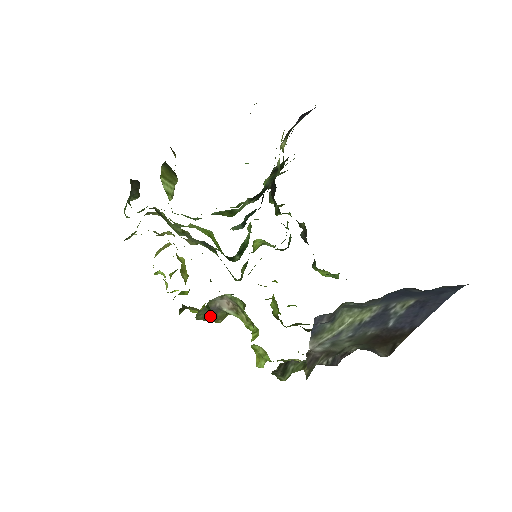
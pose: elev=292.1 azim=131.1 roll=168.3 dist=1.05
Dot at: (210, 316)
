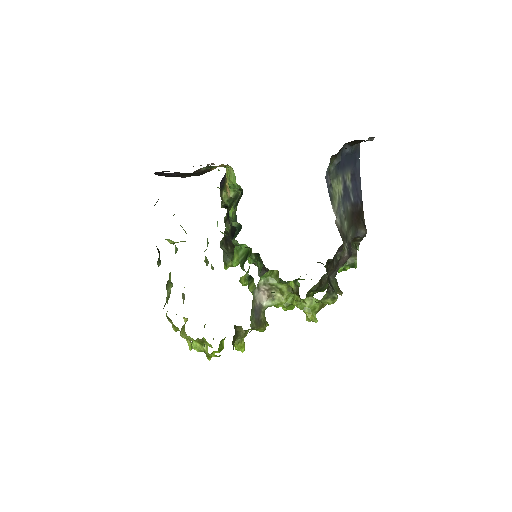
Dot at: (258, 321)
